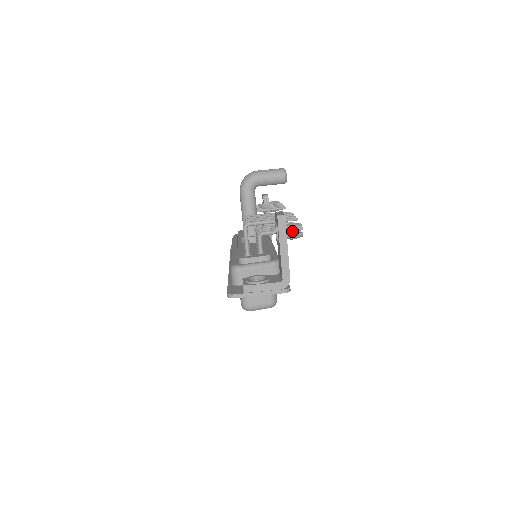
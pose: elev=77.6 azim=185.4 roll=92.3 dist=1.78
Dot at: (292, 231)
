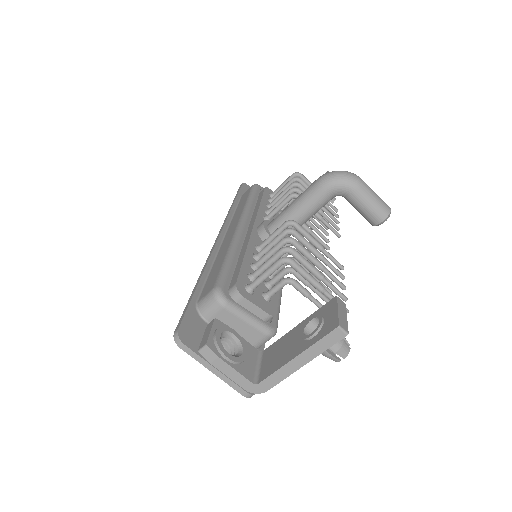
Dot at: occluded
